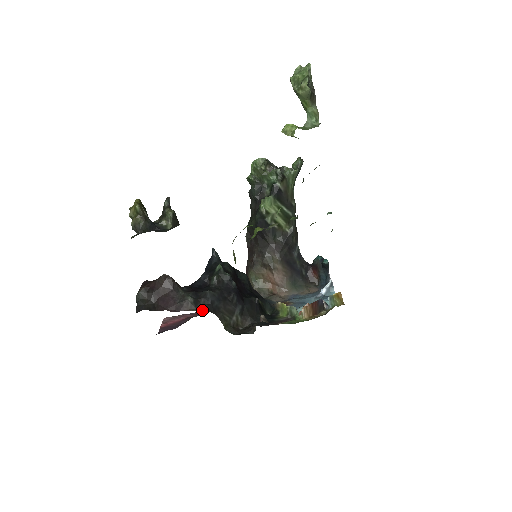
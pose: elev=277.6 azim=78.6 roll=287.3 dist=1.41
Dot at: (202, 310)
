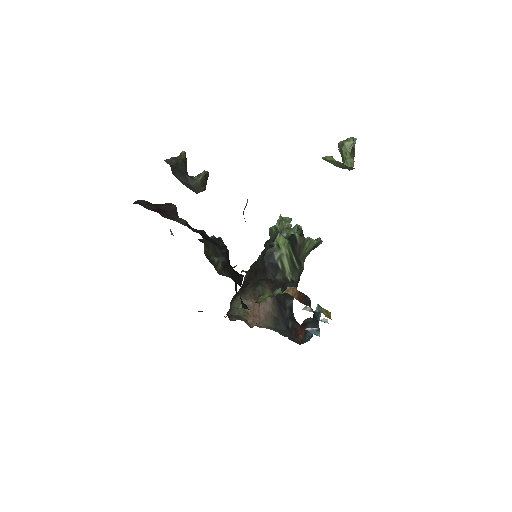
Dot at: occluded
